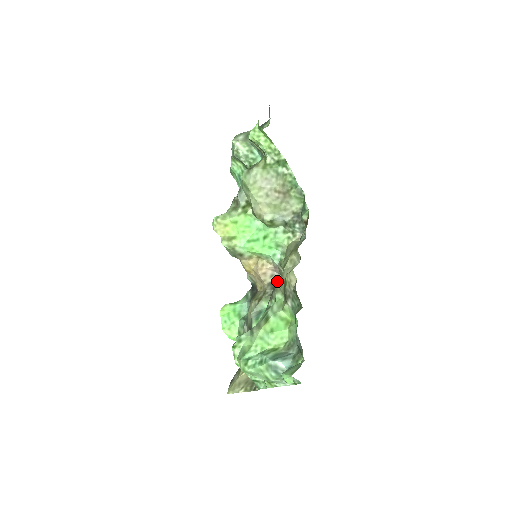
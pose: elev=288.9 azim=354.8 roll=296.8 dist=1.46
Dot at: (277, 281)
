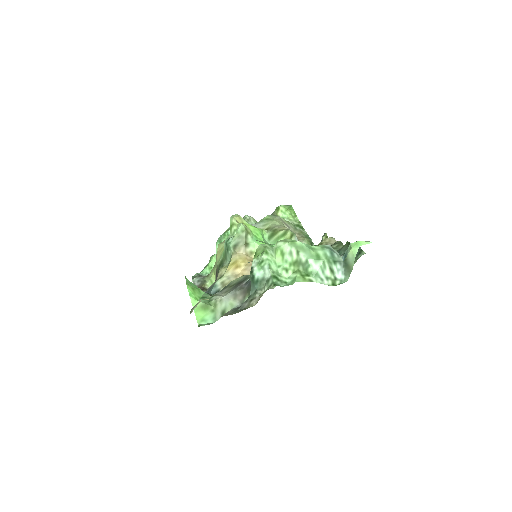
Dot at: occluded
